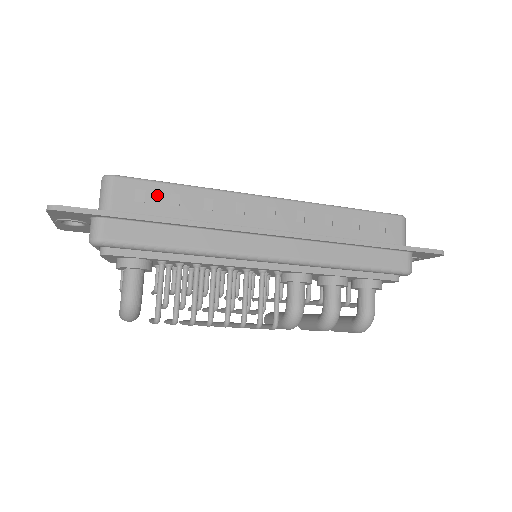
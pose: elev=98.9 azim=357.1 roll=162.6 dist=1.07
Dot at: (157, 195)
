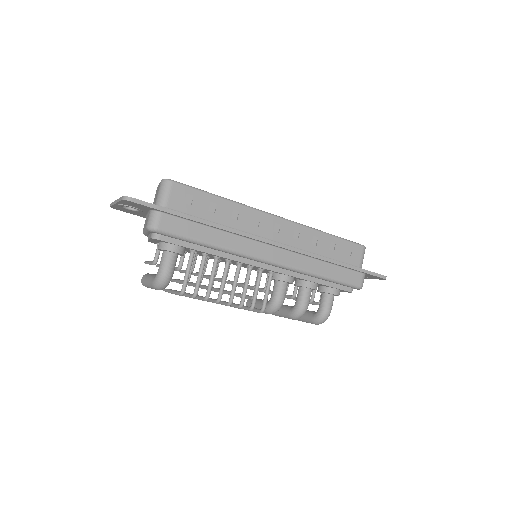
Dot at: (201, 201)
